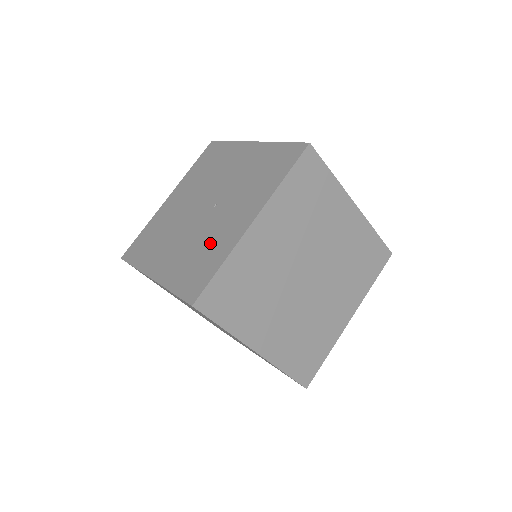
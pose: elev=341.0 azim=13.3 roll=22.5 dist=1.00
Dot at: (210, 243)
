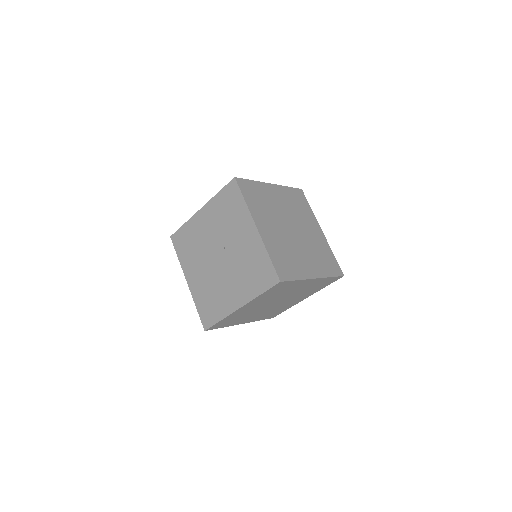
Dot at: (249, 259)
